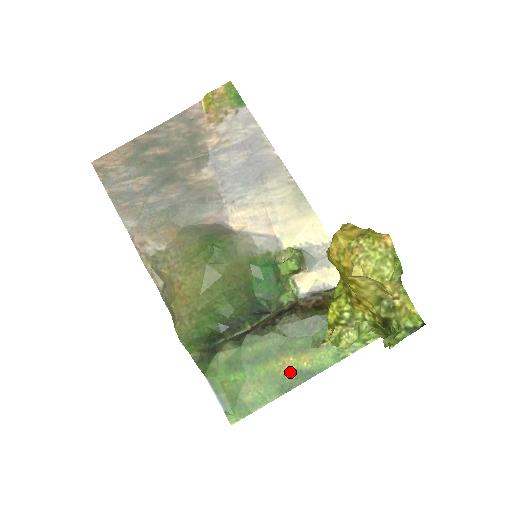
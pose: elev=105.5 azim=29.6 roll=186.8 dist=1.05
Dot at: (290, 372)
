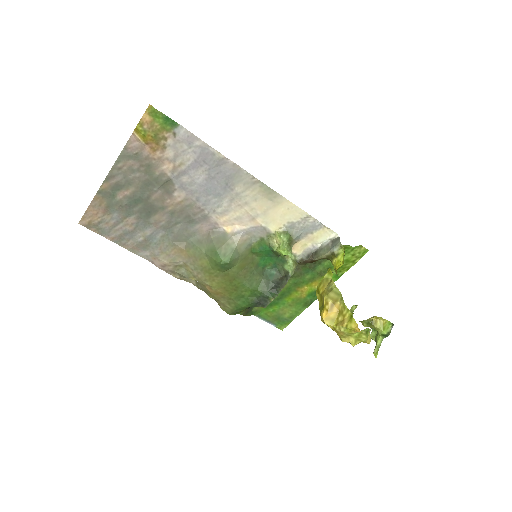
Dot at: (308, 295)
